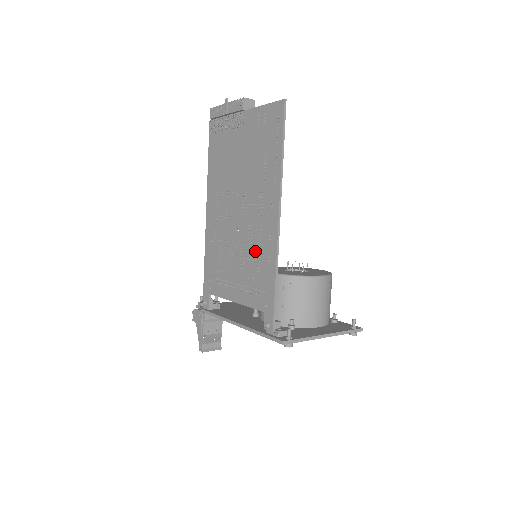
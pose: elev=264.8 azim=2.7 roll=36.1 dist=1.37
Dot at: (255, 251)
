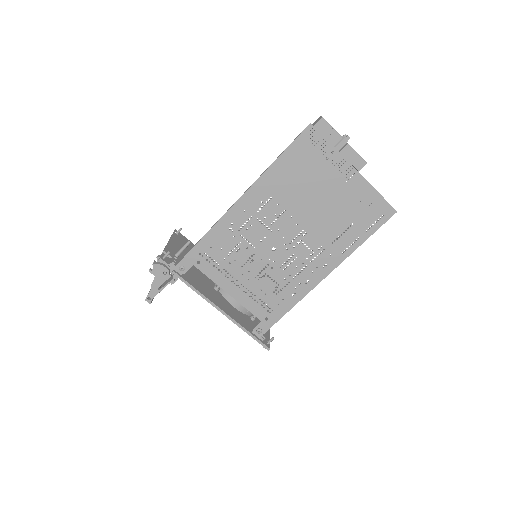
Dot at: (284, 279)
